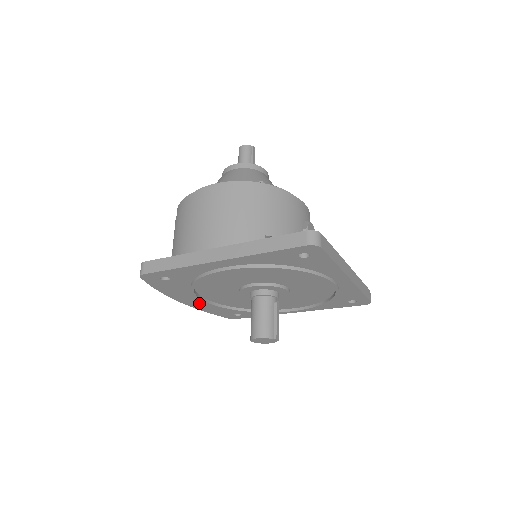
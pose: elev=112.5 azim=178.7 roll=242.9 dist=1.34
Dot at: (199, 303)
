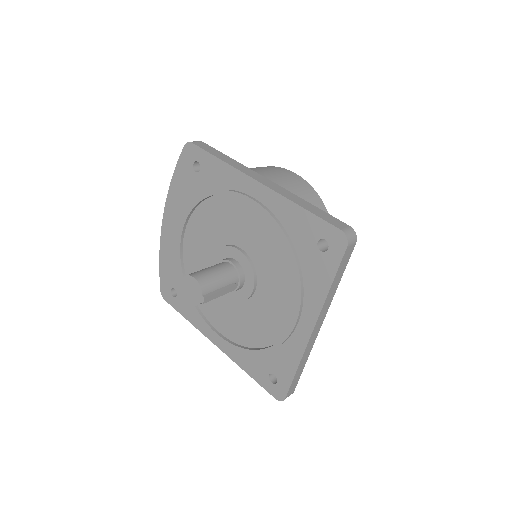
Dot at: (172, 237)
